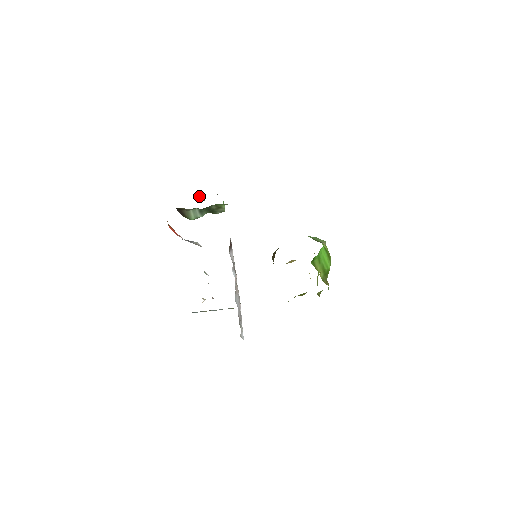
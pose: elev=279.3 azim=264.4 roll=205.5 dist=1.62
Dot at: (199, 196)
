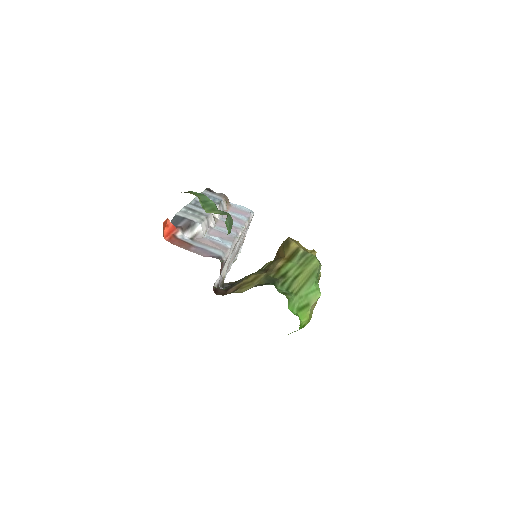
Dot at: (209, 202)
